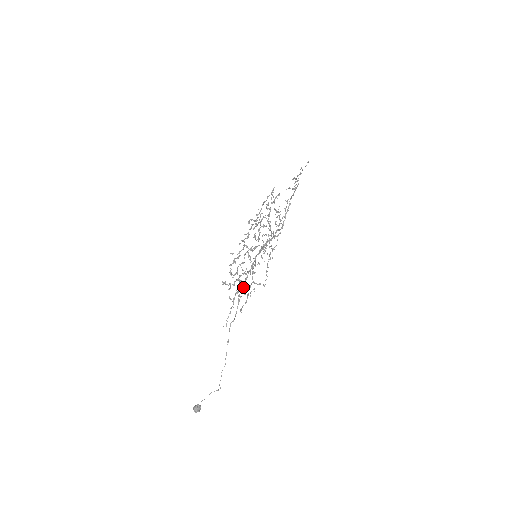
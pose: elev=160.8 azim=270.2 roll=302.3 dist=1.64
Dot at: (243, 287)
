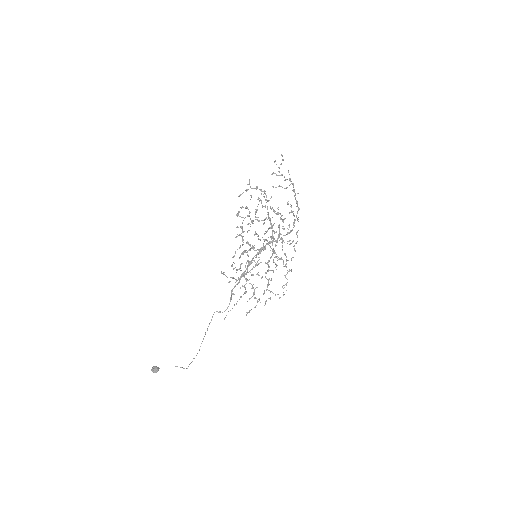
Dot at: (238, 283)
